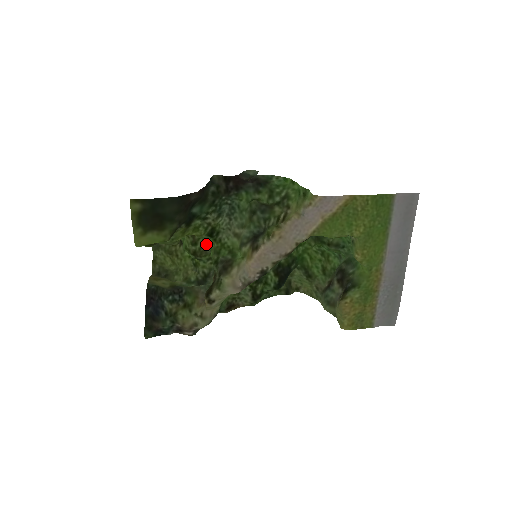
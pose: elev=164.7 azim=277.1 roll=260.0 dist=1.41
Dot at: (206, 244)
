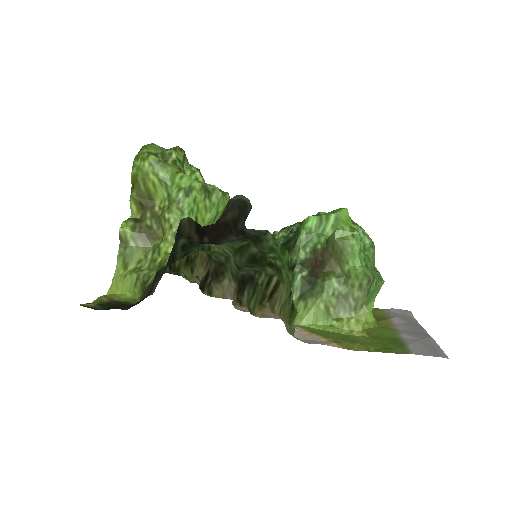
Dot at: occluded
